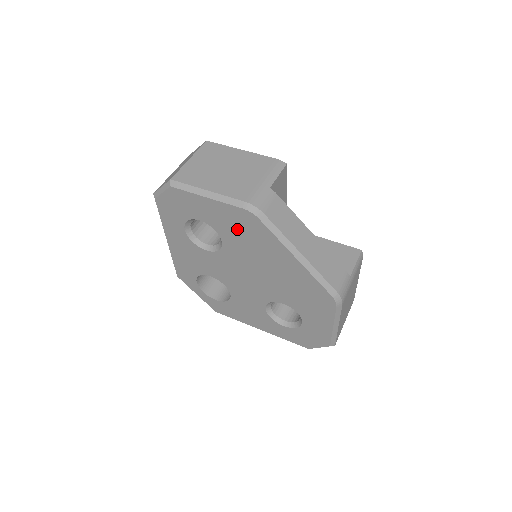
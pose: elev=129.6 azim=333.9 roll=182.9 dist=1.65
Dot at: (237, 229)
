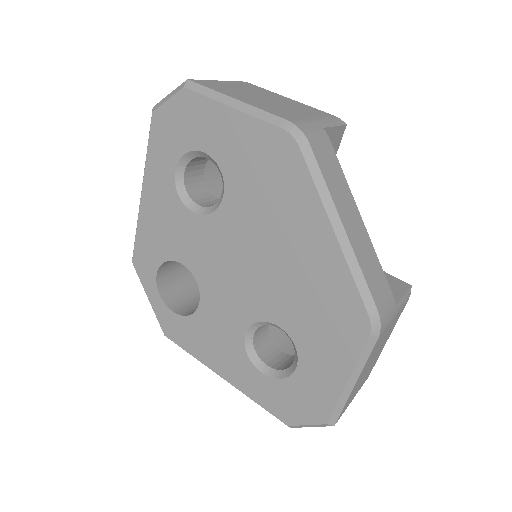
Dot at: (257, 170)
